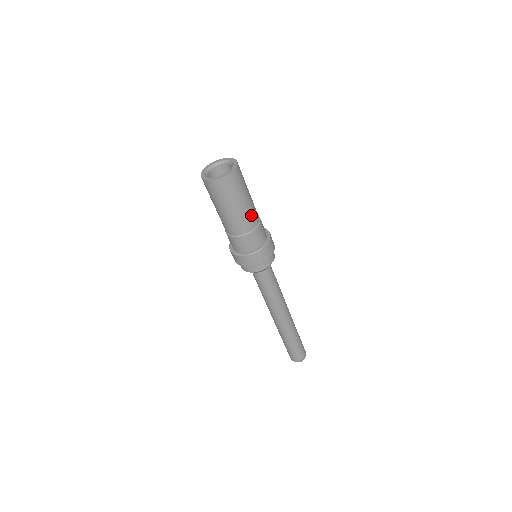
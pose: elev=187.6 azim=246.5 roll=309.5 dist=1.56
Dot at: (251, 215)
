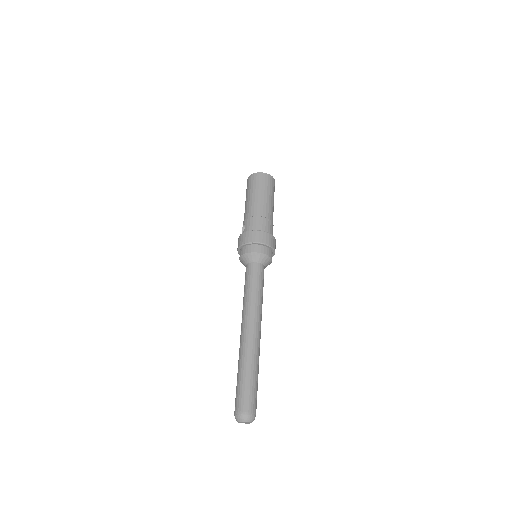
Dot at: occluded
